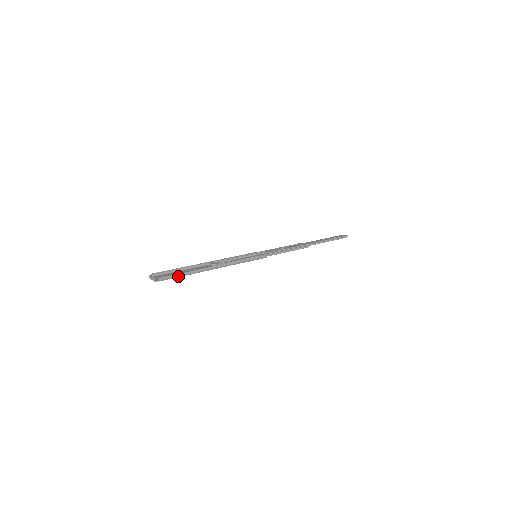
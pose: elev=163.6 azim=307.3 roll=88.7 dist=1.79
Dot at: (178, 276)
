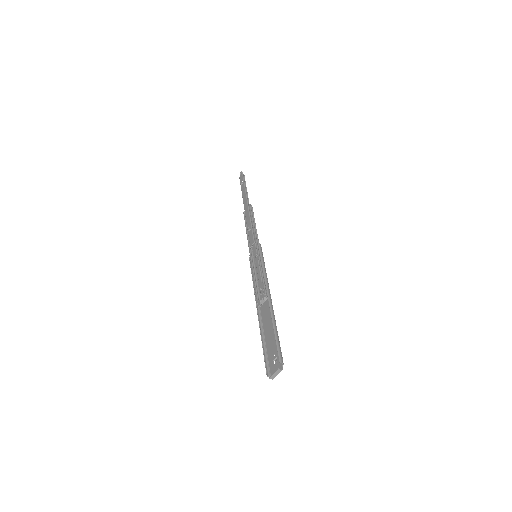
Dot at: (278, 340)
